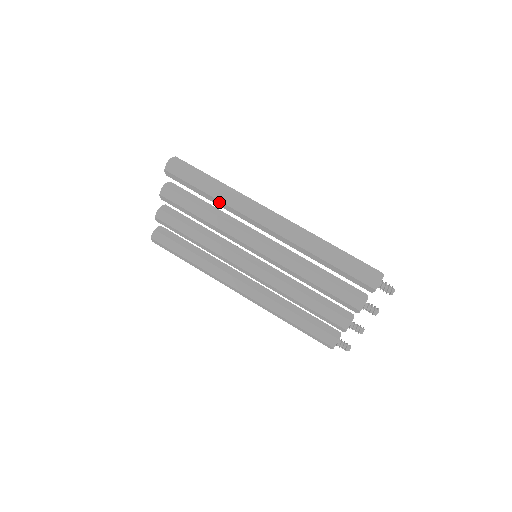
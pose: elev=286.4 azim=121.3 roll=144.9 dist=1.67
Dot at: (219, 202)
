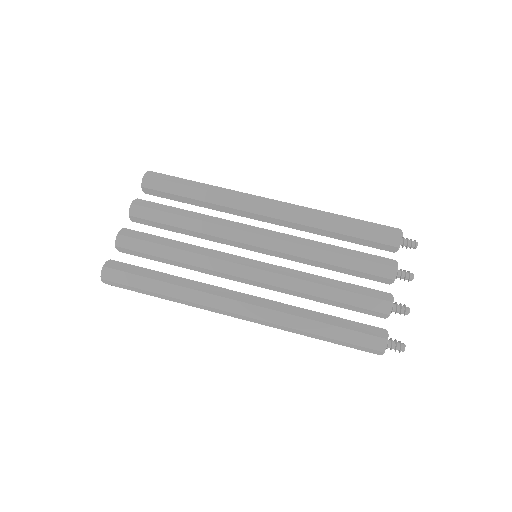
Dot at: (211, 194)
